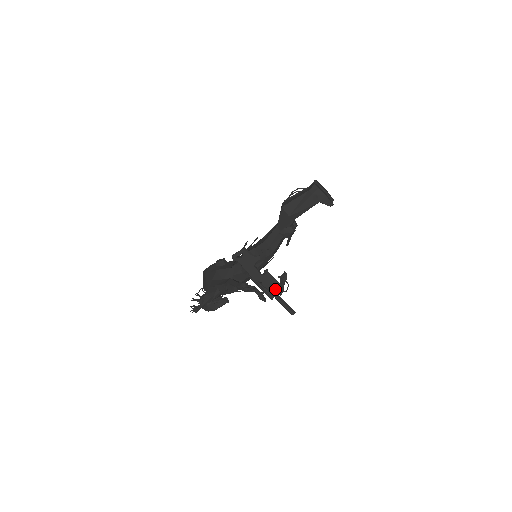
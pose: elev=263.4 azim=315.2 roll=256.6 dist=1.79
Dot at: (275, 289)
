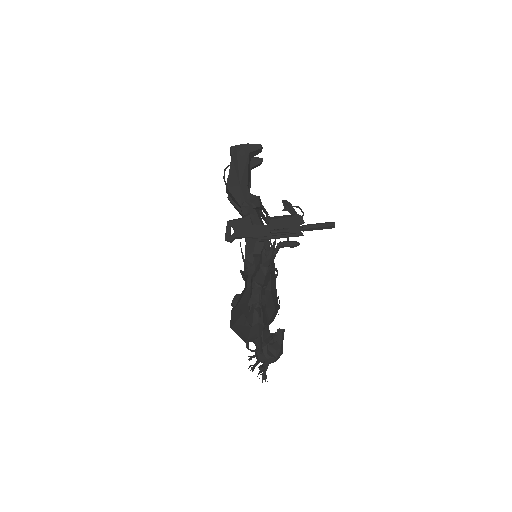
Dot at: (293, 223)
